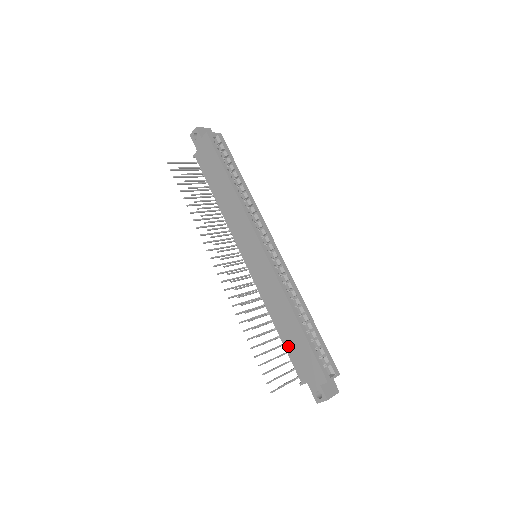
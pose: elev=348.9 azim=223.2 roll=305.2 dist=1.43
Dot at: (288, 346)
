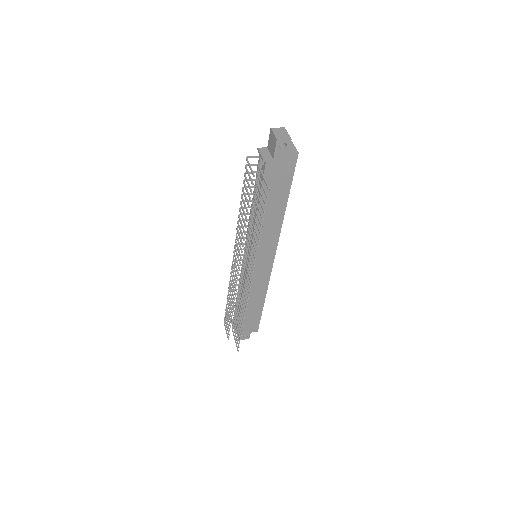
Dot at: occluded
